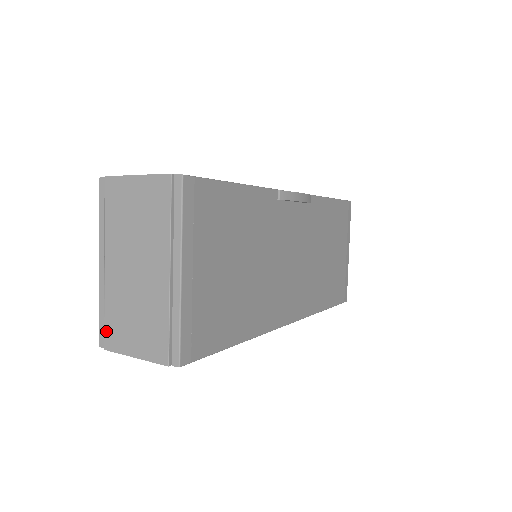
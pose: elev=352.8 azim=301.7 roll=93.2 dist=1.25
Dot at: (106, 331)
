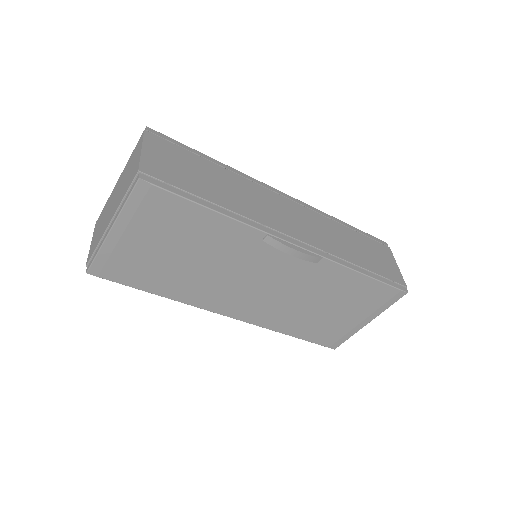
Dot at: (100, 215)
